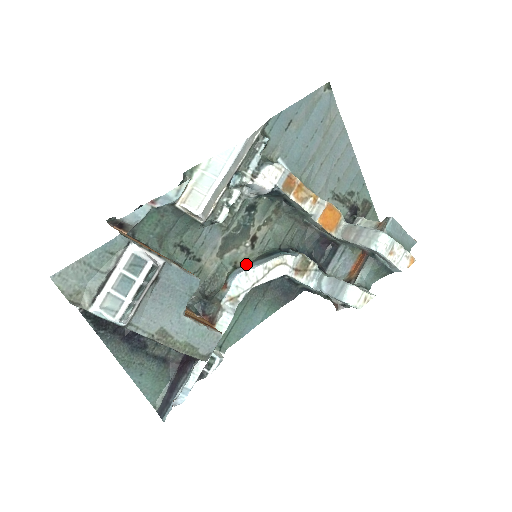
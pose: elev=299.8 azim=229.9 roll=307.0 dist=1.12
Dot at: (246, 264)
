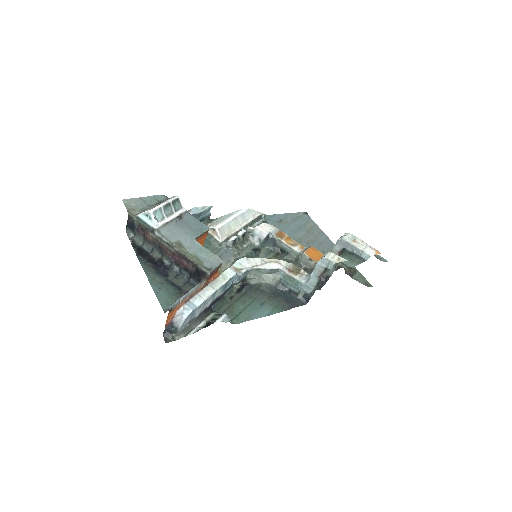
Dot at: occluded
